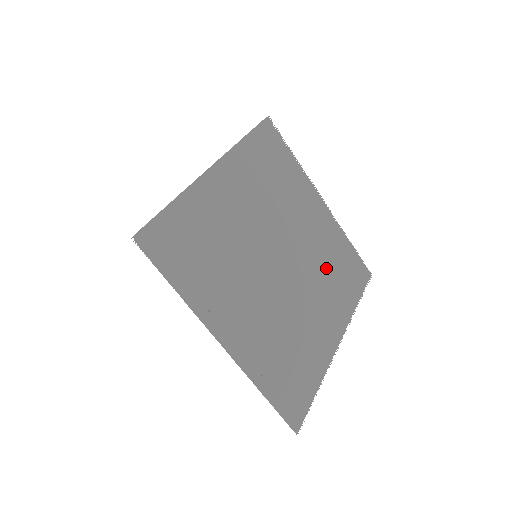
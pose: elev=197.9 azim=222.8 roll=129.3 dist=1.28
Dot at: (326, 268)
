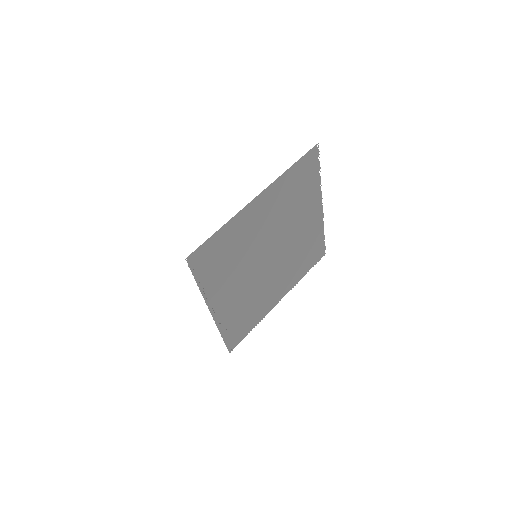
Dot at: (297, 255)
